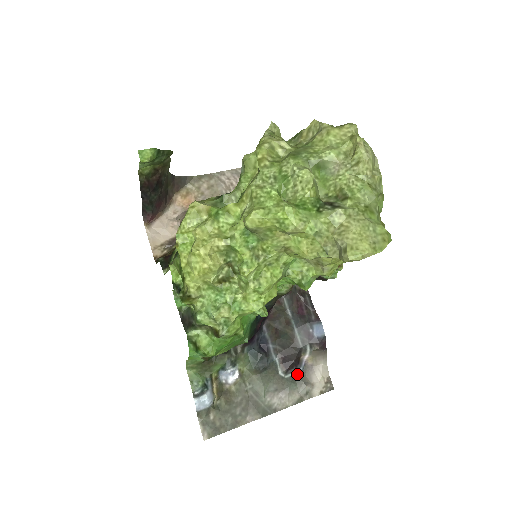
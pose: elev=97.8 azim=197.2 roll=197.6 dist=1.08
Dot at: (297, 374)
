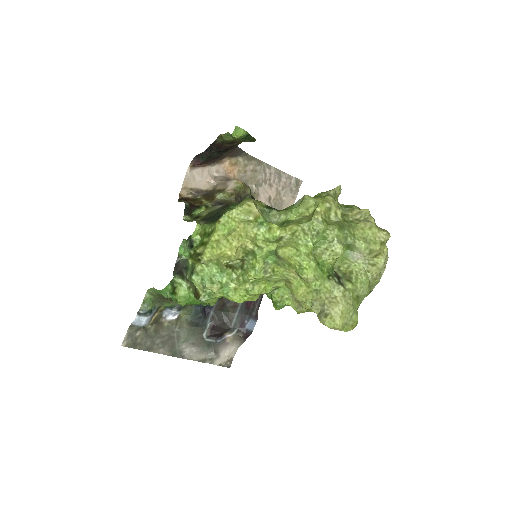
Dot at: (214, 342)
